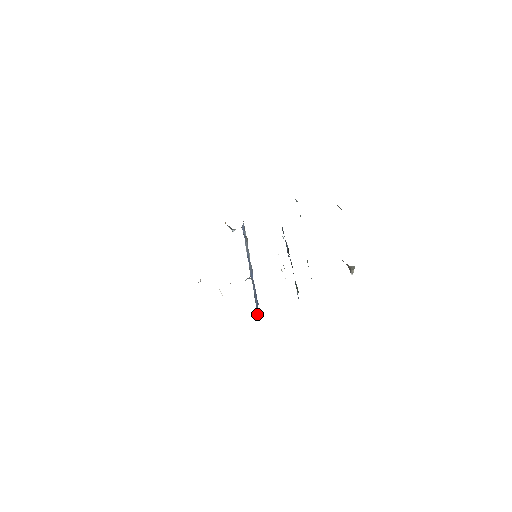
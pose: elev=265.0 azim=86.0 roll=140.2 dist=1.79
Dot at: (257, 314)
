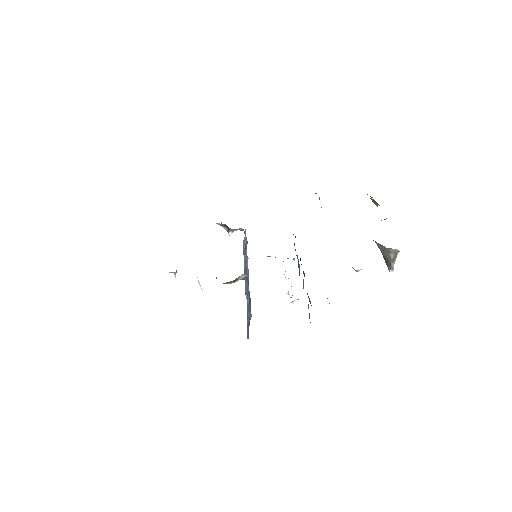
Dot at: (248, 330)
